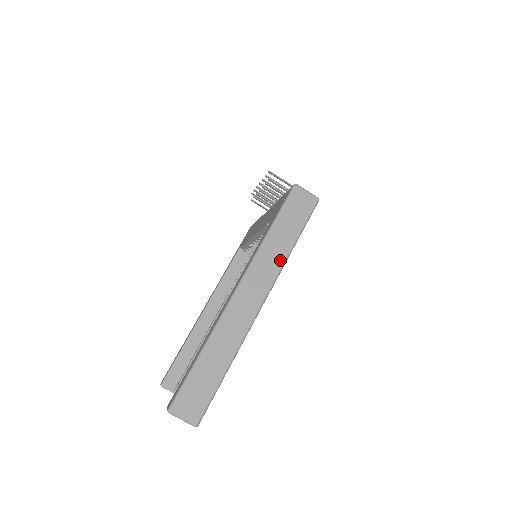
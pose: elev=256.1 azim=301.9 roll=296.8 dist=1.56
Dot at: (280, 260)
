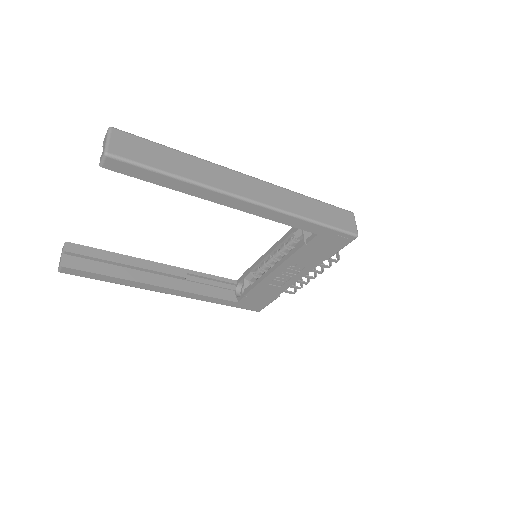
Dot at: (294, 210)
